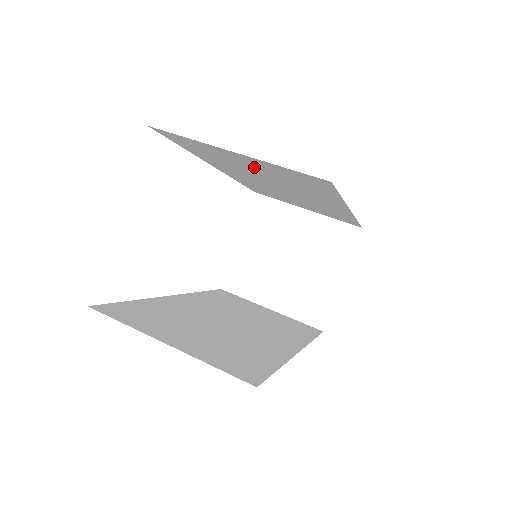
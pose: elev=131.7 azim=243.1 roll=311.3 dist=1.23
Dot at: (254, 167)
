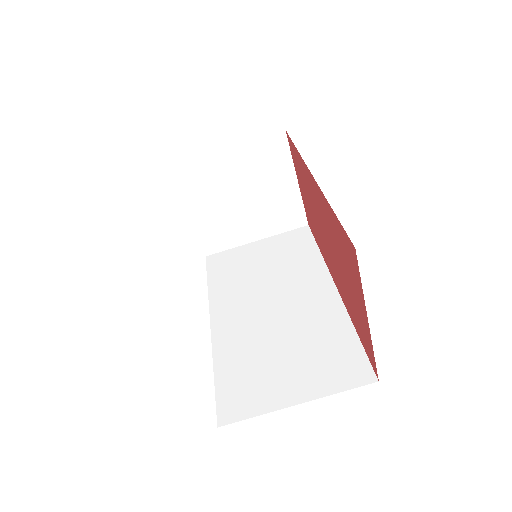
Dot at: occluded
